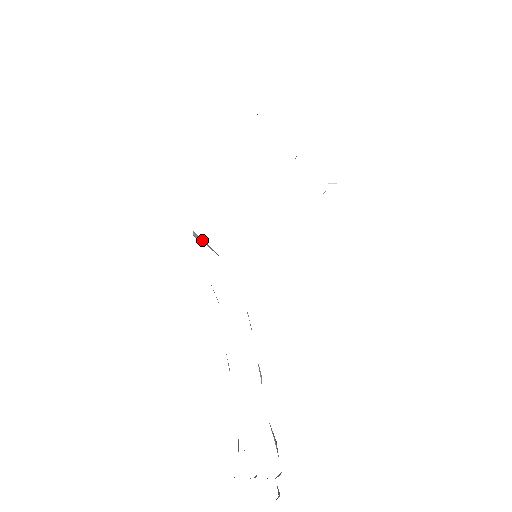
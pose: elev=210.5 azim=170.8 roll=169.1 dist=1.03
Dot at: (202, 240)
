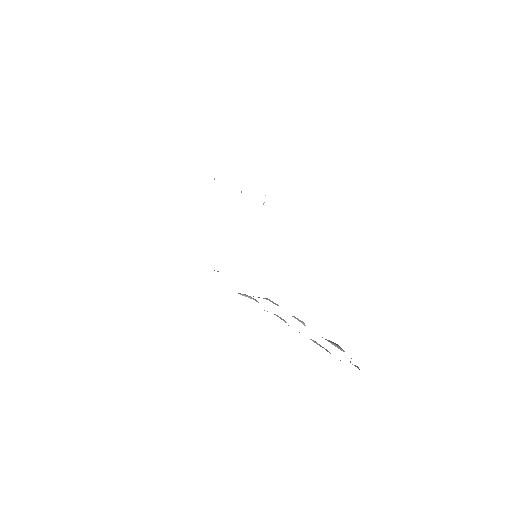
Dot at: occluded
